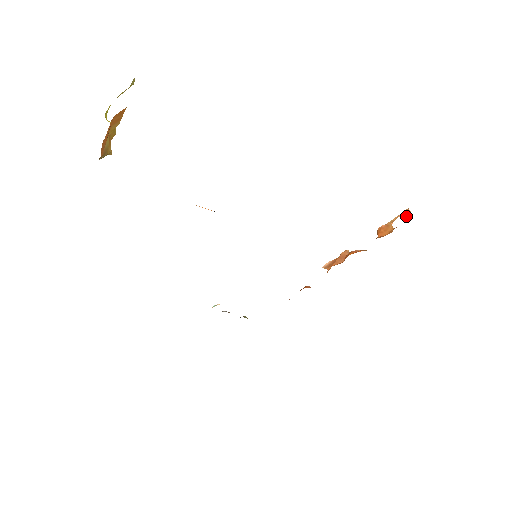
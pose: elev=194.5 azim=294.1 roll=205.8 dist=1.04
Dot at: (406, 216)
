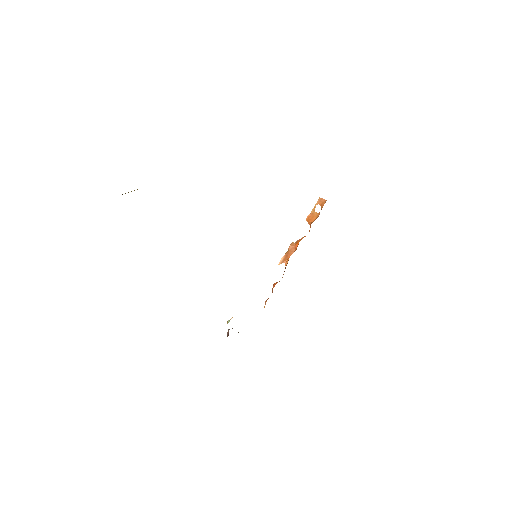
Dot at: (322, 202)
